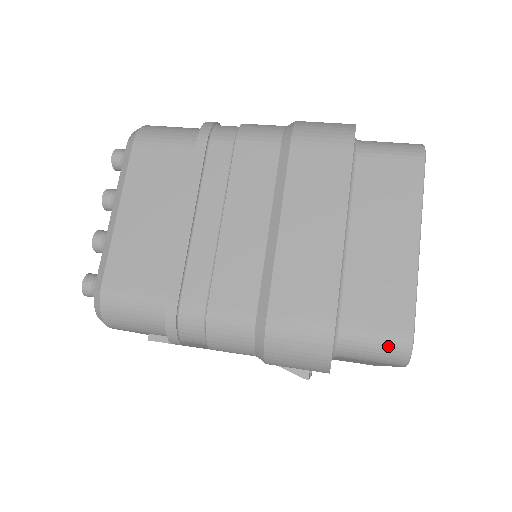
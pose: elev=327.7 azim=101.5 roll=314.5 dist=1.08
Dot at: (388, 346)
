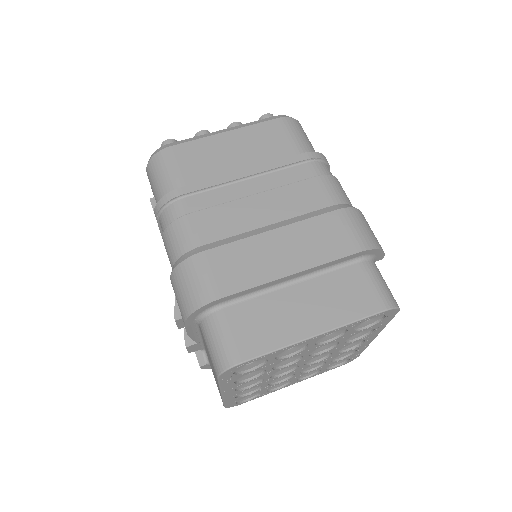
Dot at: (224, 349)
